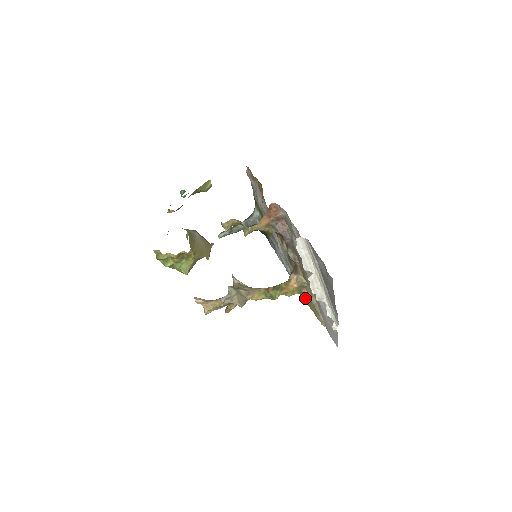
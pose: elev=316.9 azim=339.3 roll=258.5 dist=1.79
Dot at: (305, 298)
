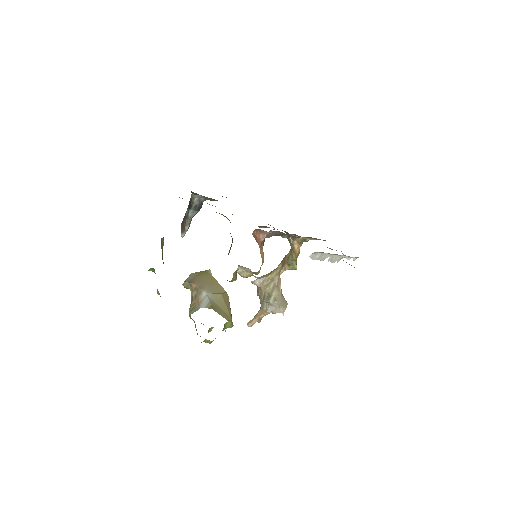
Dot at: (307, 241)
